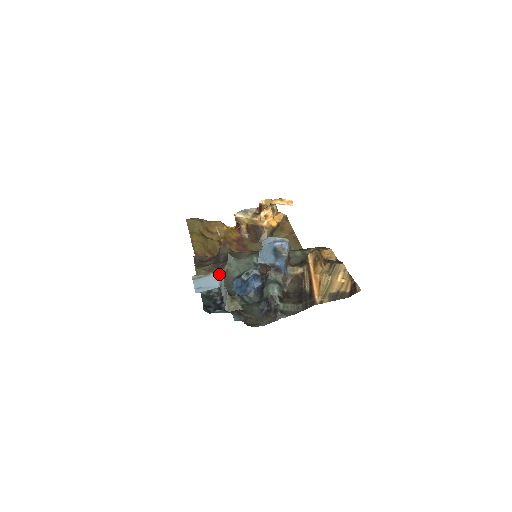
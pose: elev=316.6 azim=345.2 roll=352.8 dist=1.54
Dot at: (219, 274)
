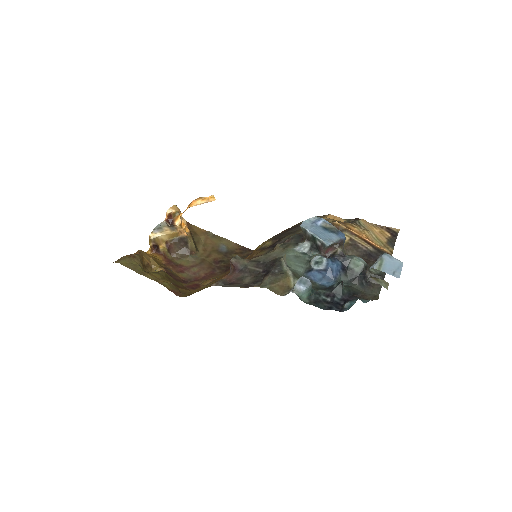
Dot at: (387, 254)
